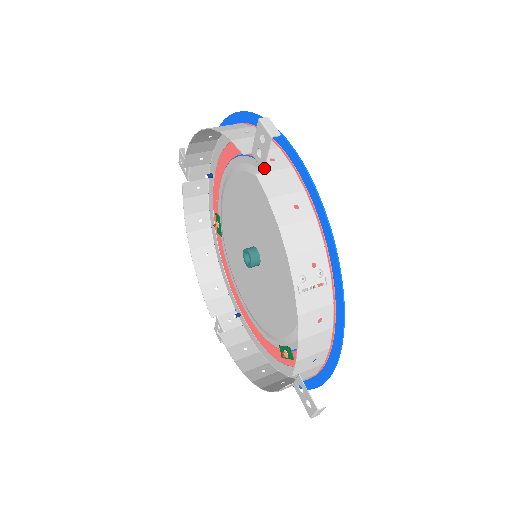
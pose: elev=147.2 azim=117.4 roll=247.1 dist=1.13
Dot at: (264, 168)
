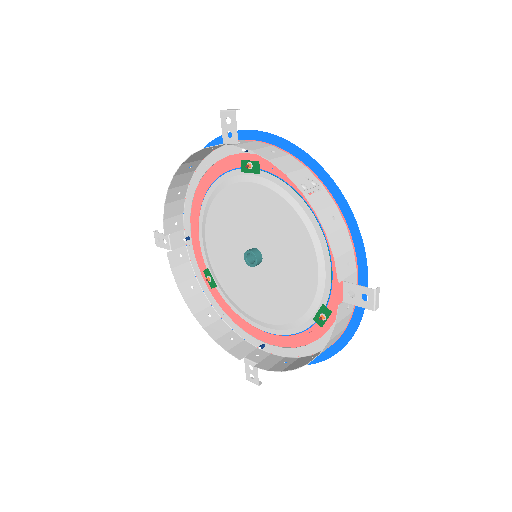
Dot at: occluded
